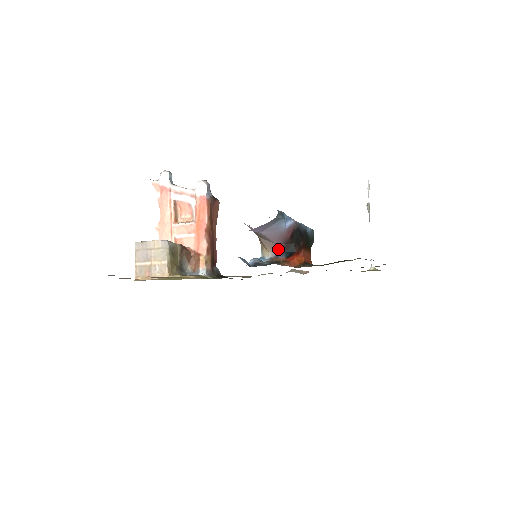
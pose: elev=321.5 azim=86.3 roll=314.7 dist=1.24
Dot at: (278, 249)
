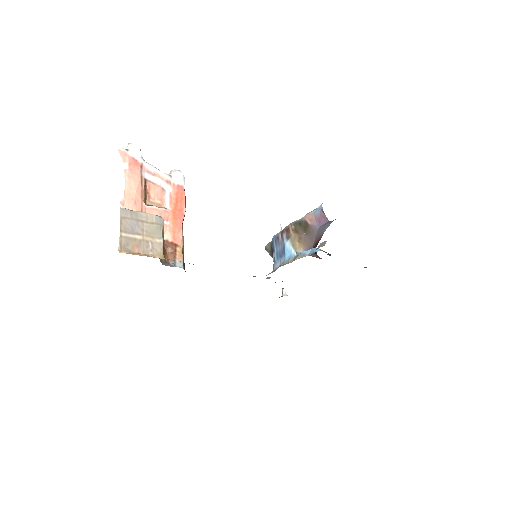
Dot at: (311, 248)
